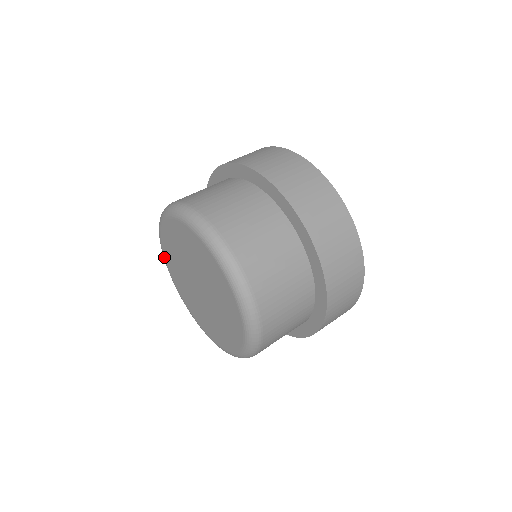
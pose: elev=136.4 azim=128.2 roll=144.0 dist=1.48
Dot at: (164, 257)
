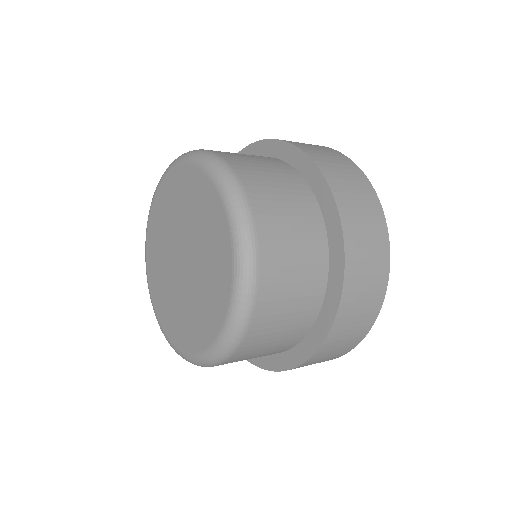
Dot at: (157, 317)
